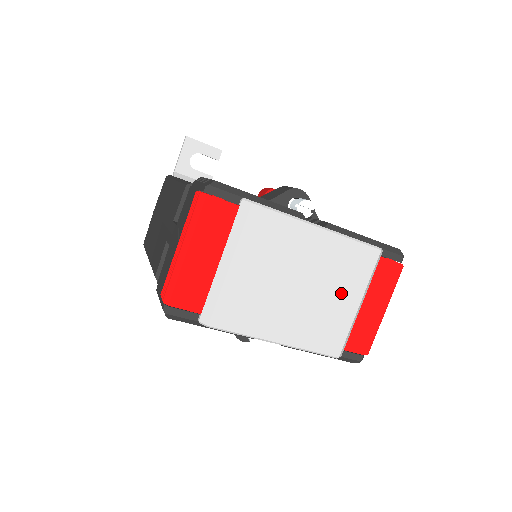
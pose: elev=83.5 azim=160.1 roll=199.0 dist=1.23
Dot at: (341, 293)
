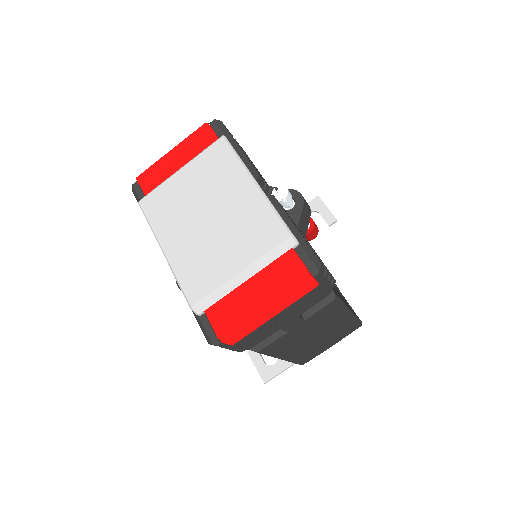
Dot at: (233, 248)
